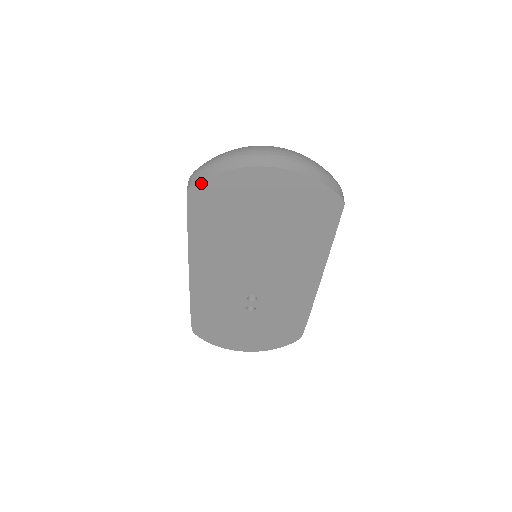
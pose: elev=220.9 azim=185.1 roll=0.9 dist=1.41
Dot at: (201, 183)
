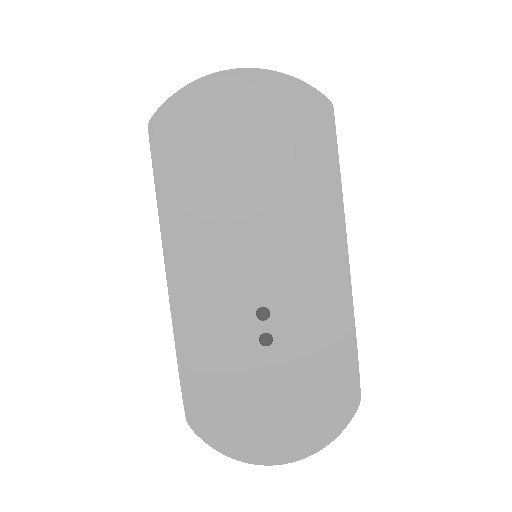
Dot at: (162, 109)
